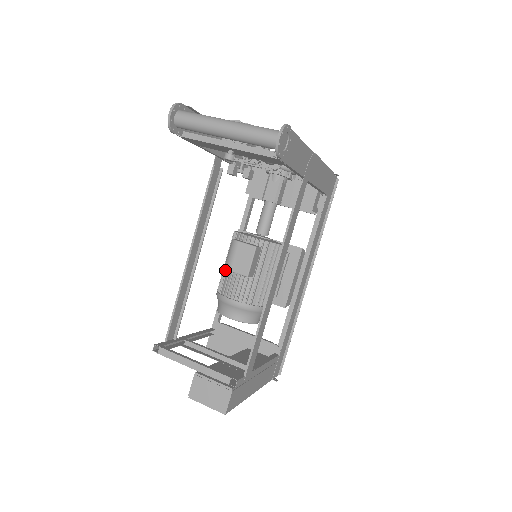
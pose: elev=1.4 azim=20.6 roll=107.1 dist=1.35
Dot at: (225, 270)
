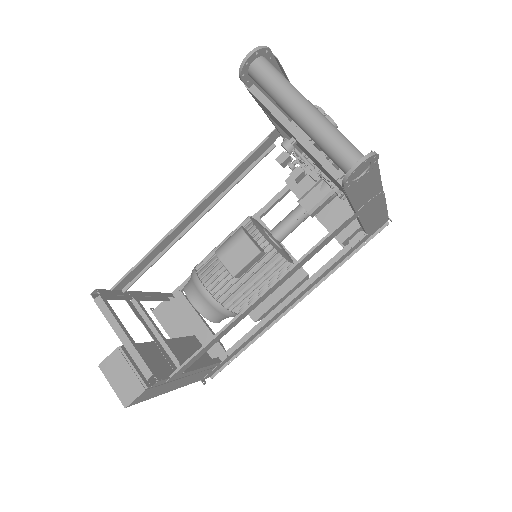
Dot at: occluded
